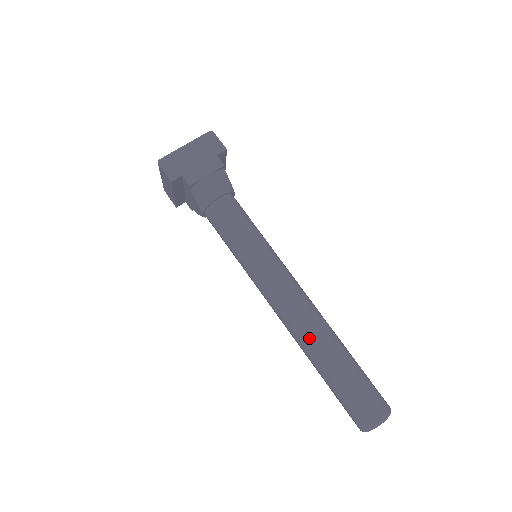
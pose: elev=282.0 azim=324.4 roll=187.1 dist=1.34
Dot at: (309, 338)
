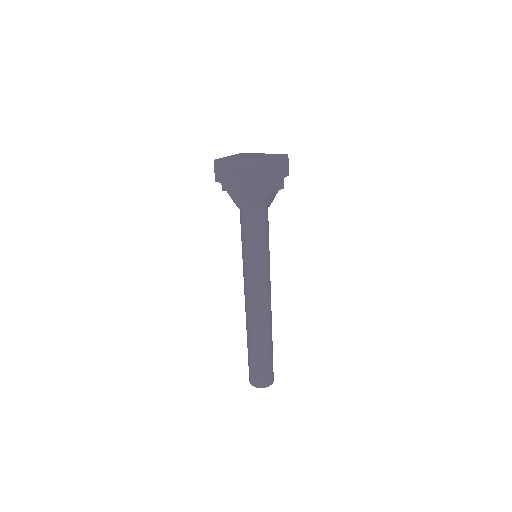
Dot at: (265, 327)
